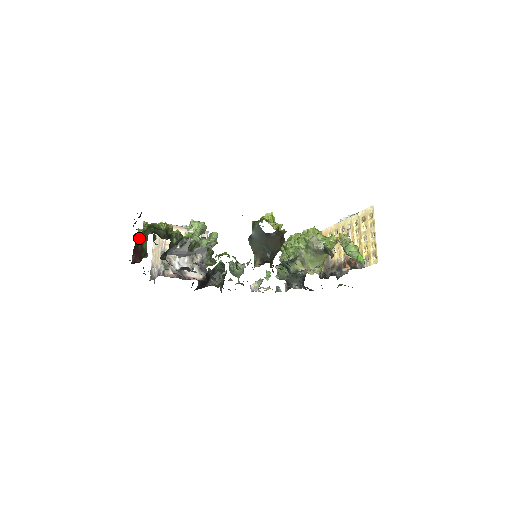
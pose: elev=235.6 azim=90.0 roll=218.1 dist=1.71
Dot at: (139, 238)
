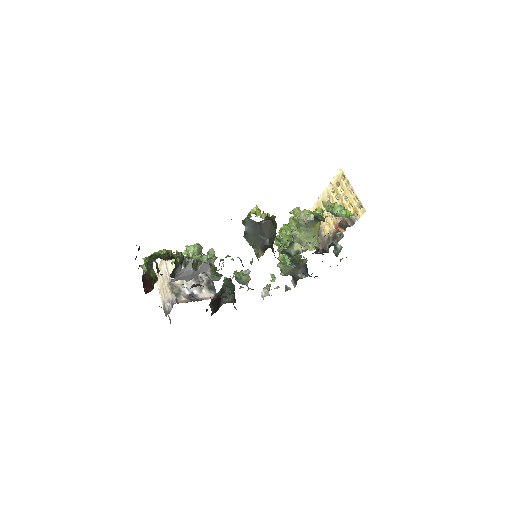
Dot at: (144, 273)
